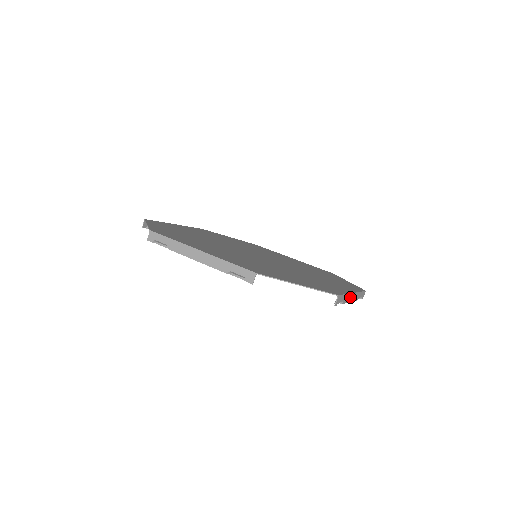
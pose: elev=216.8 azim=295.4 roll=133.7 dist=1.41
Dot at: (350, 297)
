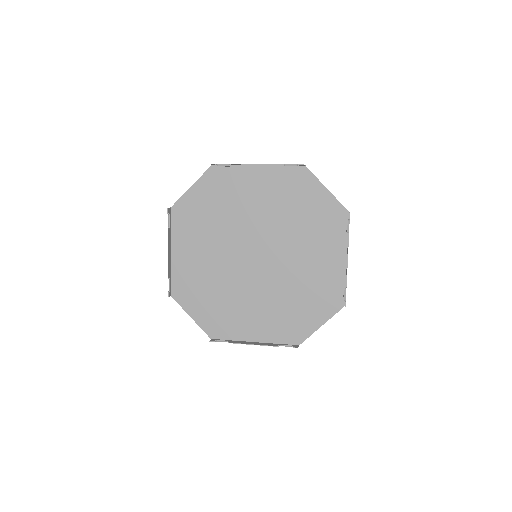
Dot at: occluded
